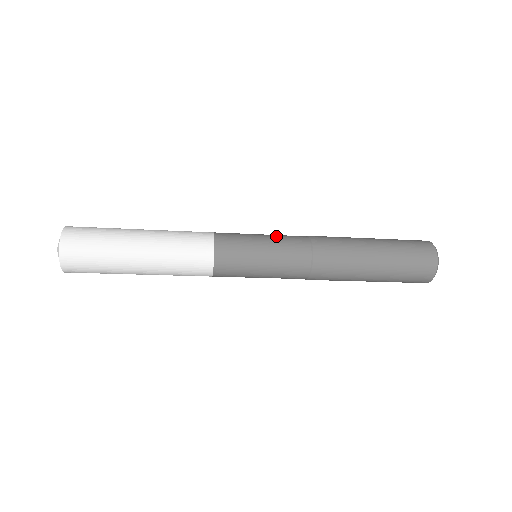
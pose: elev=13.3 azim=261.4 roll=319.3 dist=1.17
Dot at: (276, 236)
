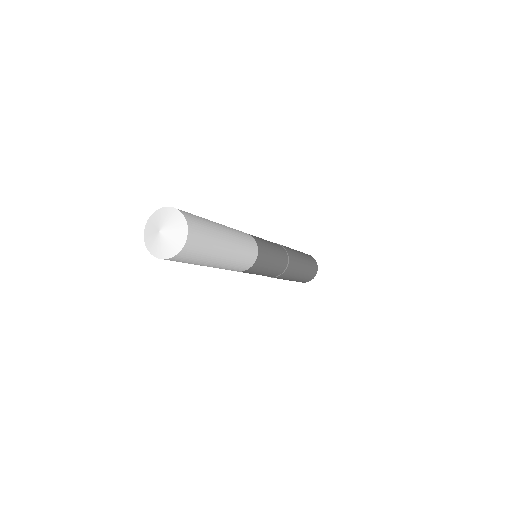
Dot at: occluded
